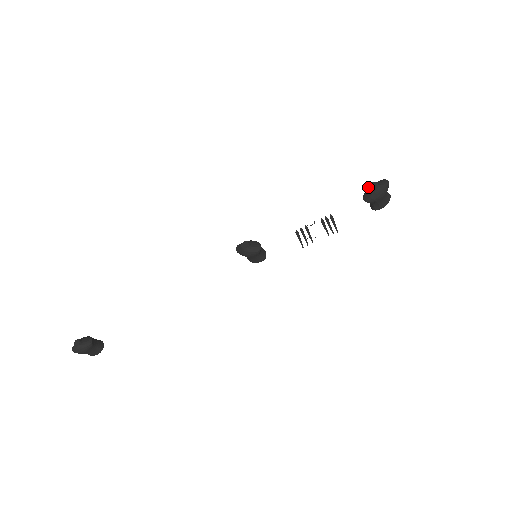
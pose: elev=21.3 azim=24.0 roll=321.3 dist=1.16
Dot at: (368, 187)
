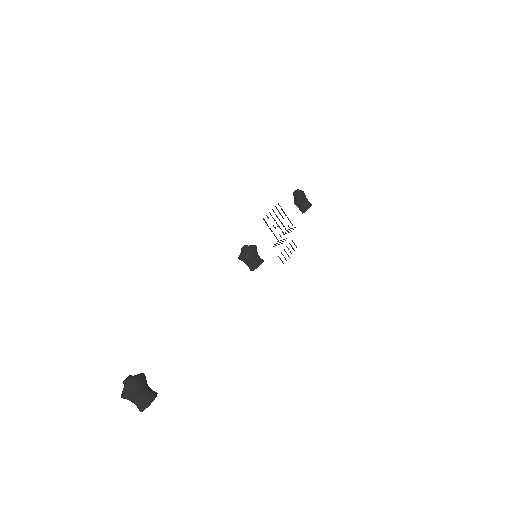
Dot at: occluded
